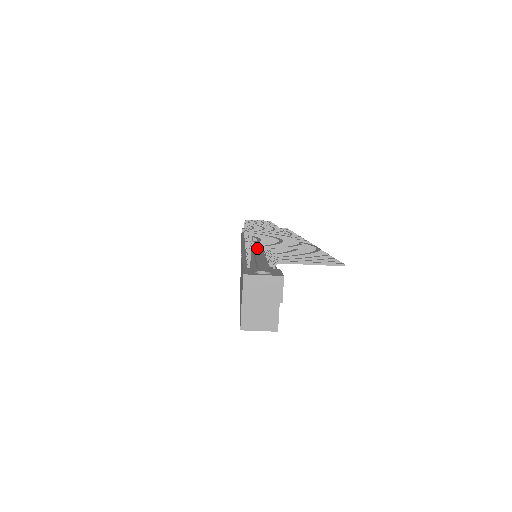
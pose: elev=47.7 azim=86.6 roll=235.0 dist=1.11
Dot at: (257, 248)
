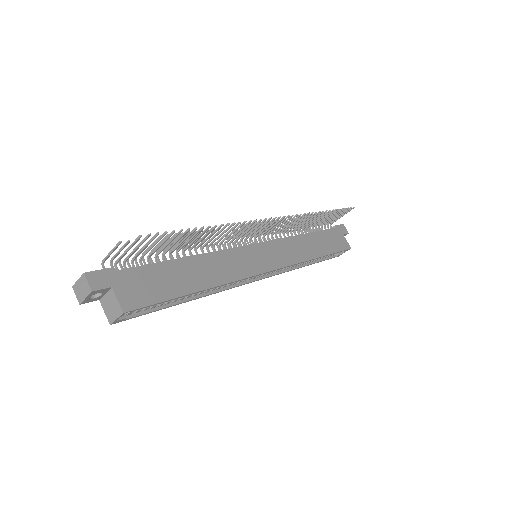
Dot at: occluded
